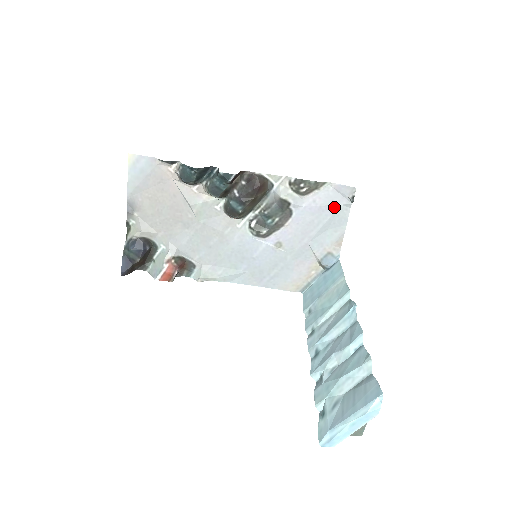
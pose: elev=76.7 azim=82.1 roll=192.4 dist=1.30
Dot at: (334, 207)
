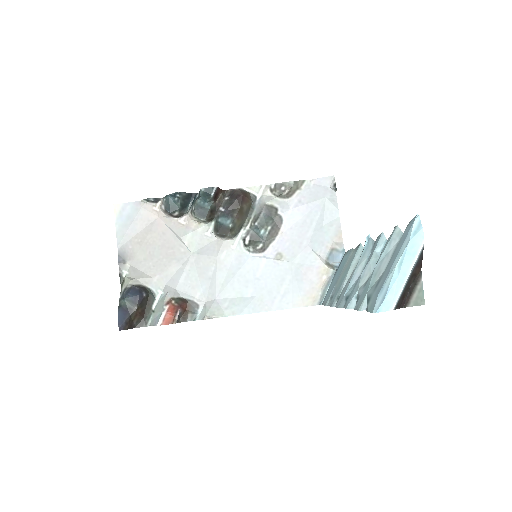
Dot at: (320, 201)
